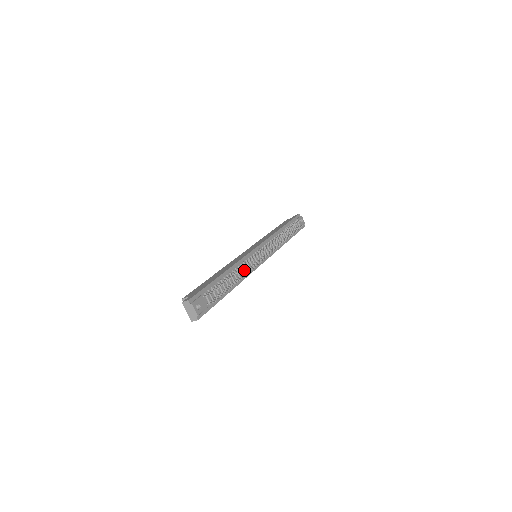
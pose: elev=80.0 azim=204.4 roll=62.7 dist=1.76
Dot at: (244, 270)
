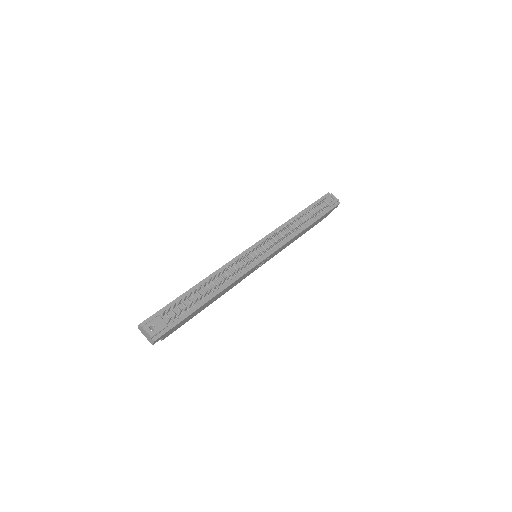
Dot at: (228, 275)
